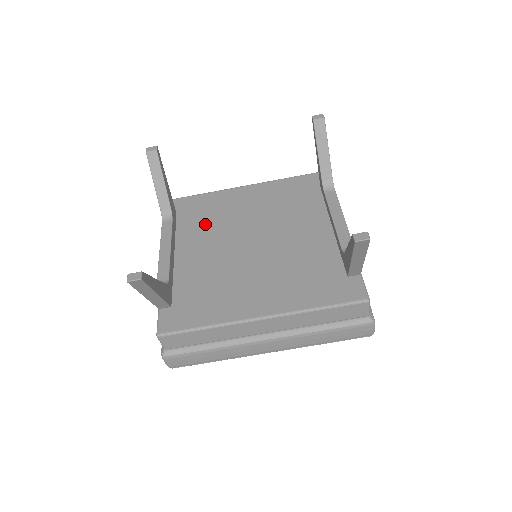
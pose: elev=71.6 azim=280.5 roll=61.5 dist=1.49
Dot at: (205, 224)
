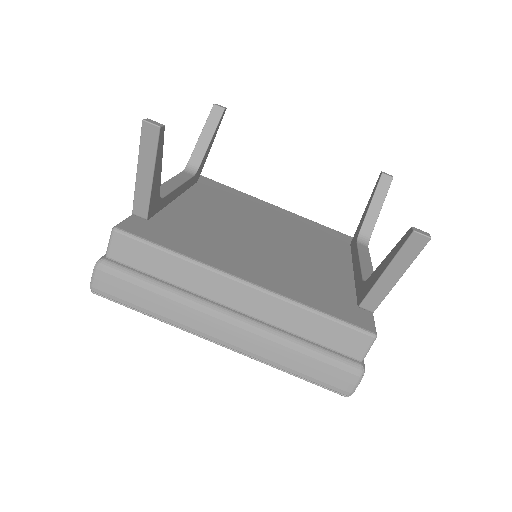
Dot at: (222, 201)
